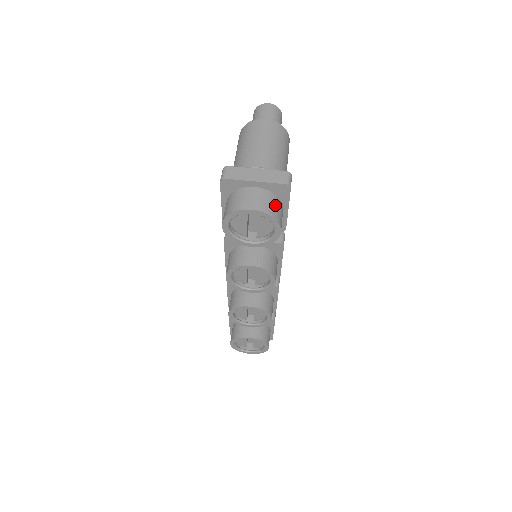
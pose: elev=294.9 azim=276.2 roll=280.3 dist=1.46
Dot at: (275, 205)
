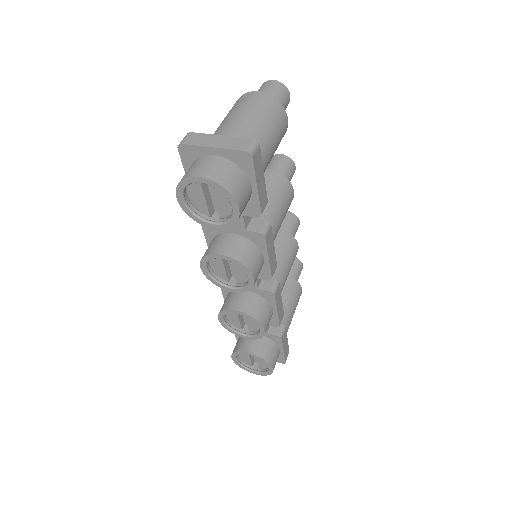
Dot at: (233, 176)
